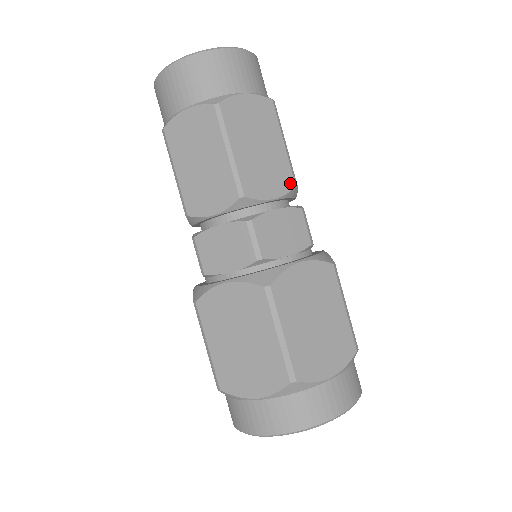
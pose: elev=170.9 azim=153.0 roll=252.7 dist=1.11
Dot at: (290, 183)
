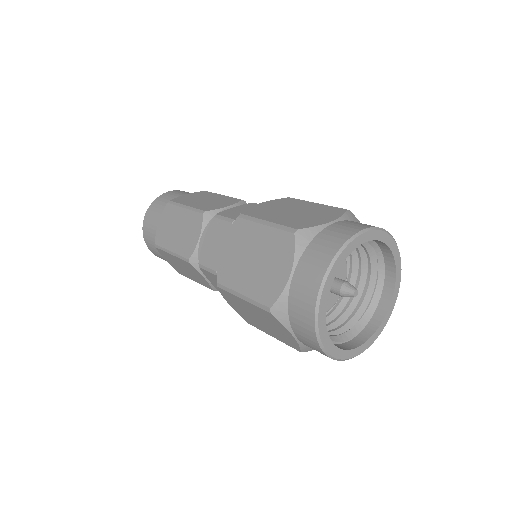
Dot at: (237, 200)
